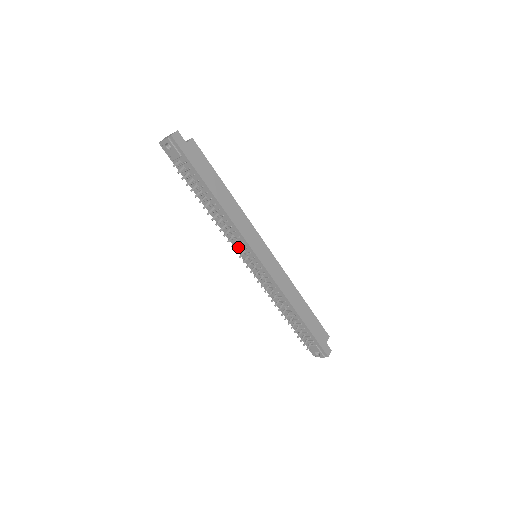
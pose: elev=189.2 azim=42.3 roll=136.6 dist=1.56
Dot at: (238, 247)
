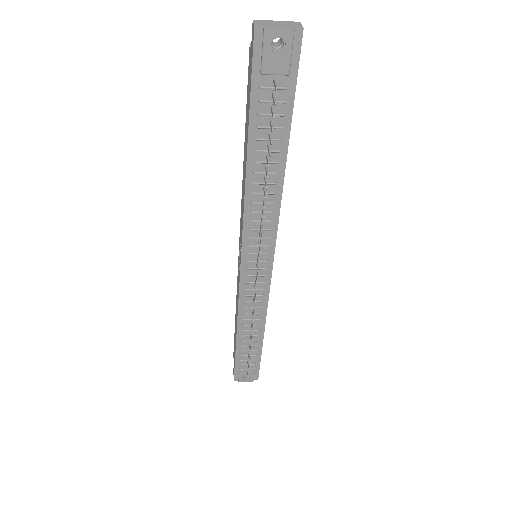
Dot at: occluded
